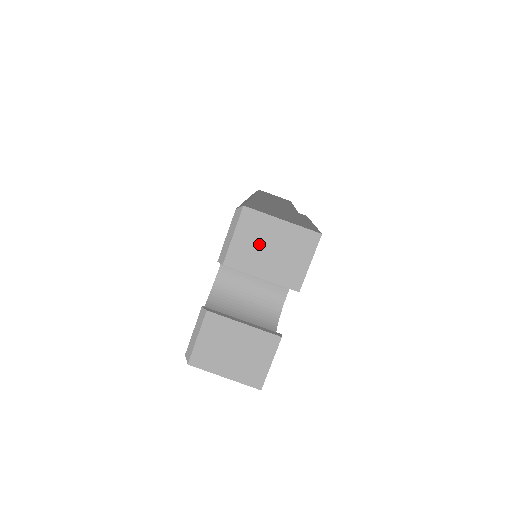
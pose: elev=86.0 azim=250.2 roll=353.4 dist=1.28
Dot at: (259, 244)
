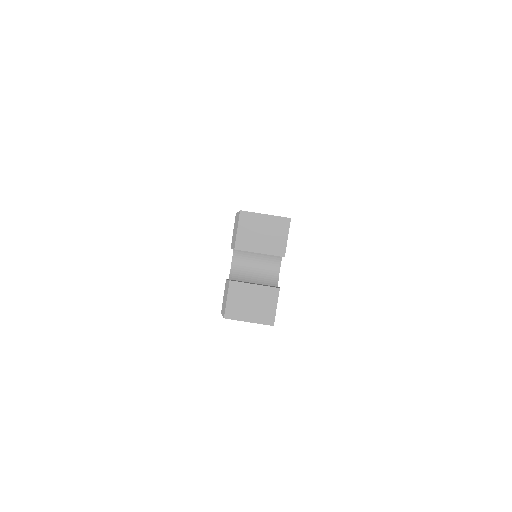
Dot at: (254, 232)
